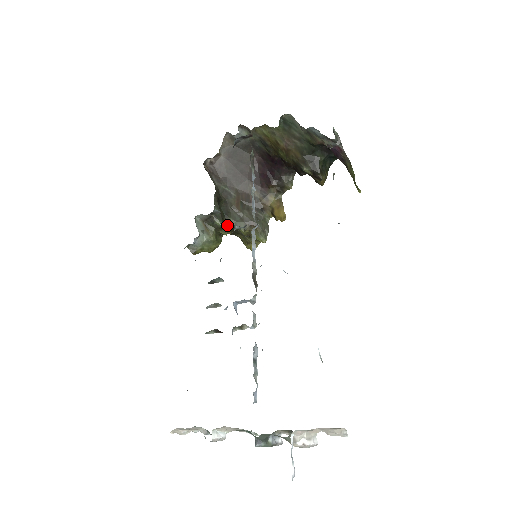
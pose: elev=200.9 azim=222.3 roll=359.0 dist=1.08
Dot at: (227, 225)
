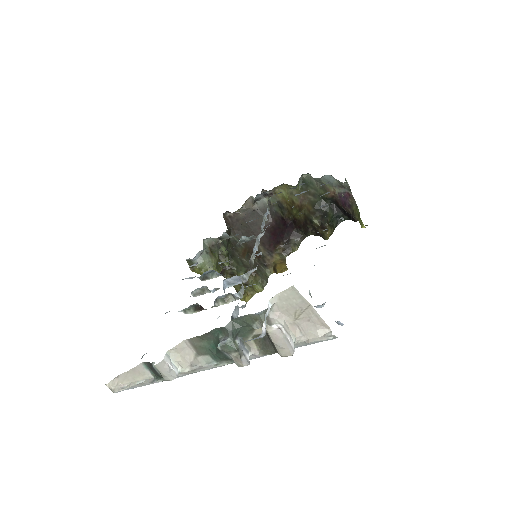
Dot at: (229, 266)
